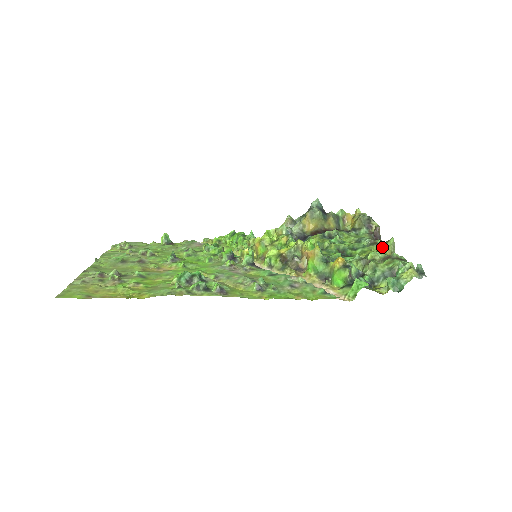
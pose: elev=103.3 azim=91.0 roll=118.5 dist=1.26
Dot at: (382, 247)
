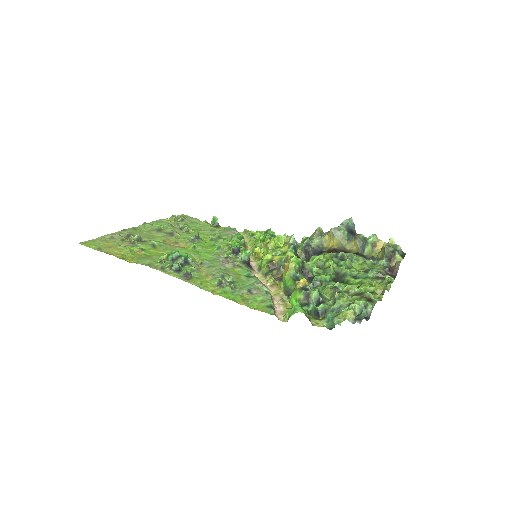
Dot at: occluded
